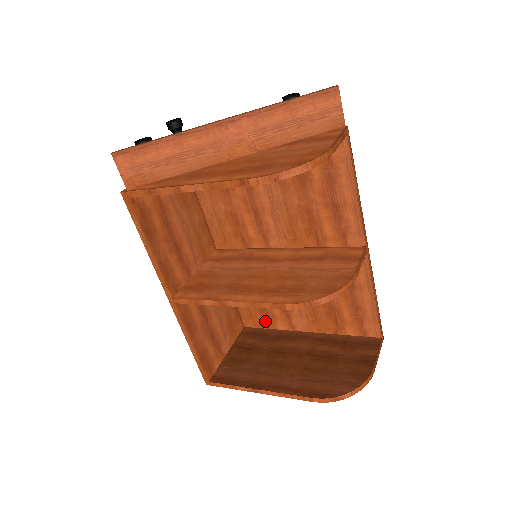
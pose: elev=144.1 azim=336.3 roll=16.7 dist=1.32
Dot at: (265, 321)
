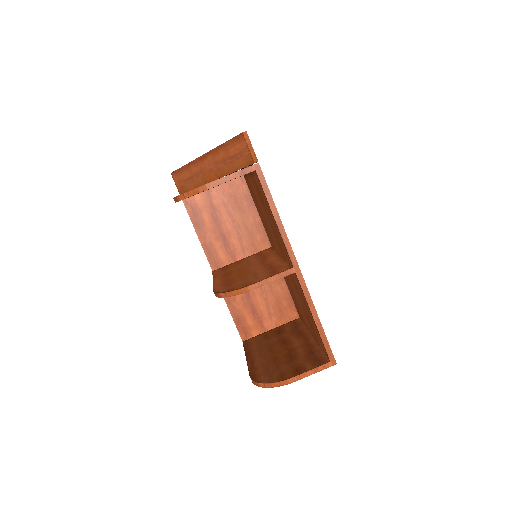
Dot at: (301, 317)
